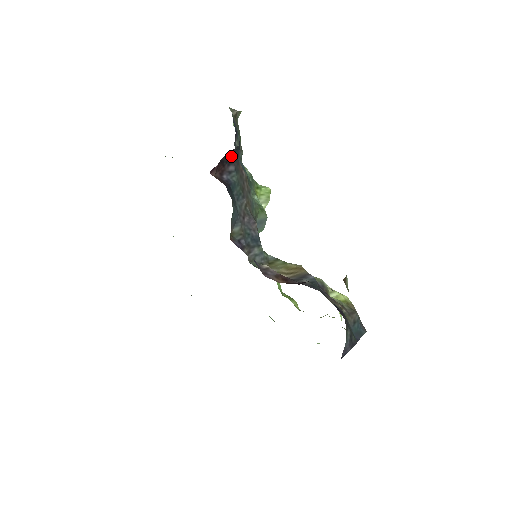
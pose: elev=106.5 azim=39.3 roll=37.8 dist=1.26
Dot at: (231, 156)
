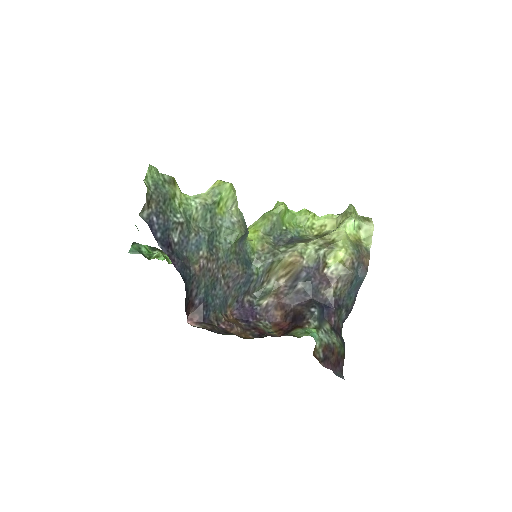
Dot at: (187, 293)
